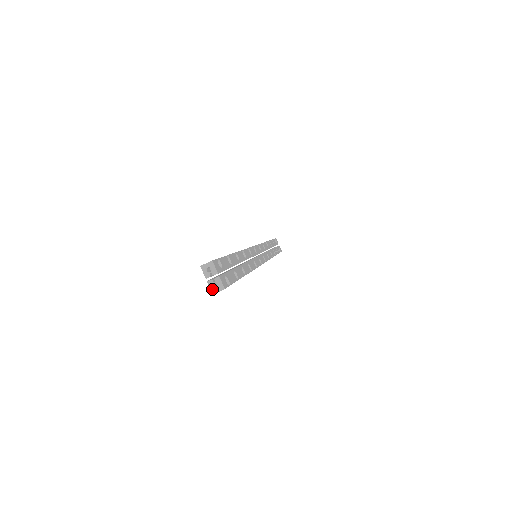
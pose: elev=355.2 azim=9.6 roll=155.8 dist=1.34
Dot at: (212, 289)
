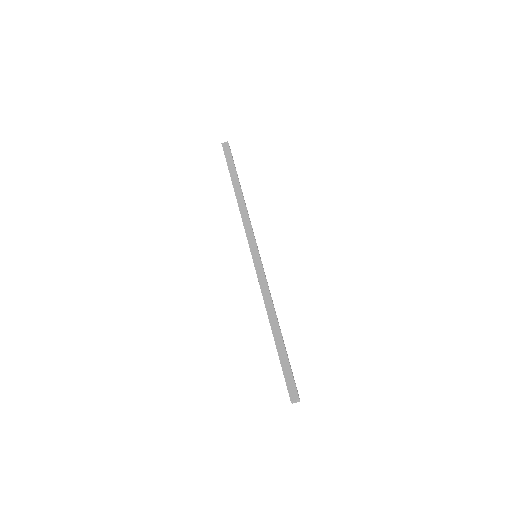
Dot at: occluded
